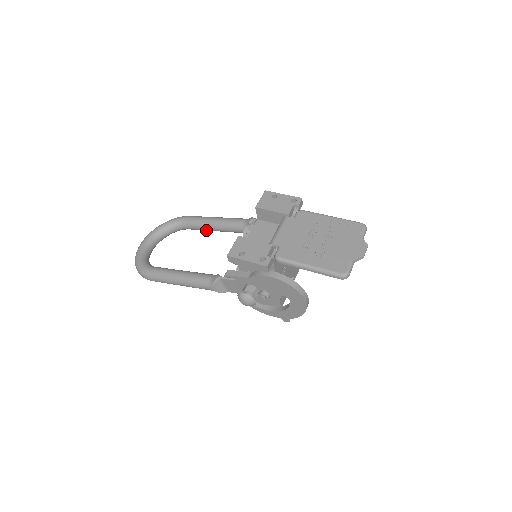
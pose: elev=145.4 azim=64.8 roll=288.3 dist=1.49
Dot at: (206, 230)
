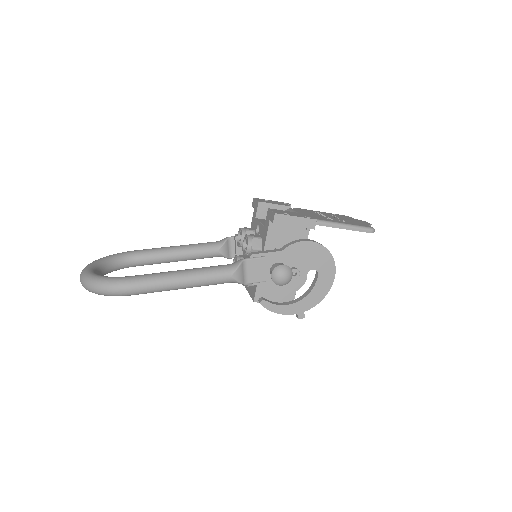
Dot at: (164, 261)
